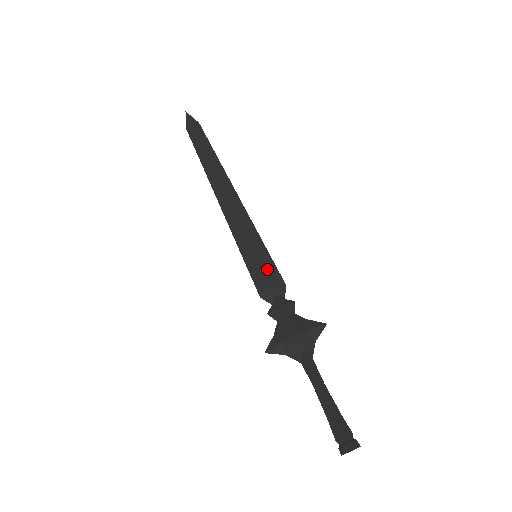
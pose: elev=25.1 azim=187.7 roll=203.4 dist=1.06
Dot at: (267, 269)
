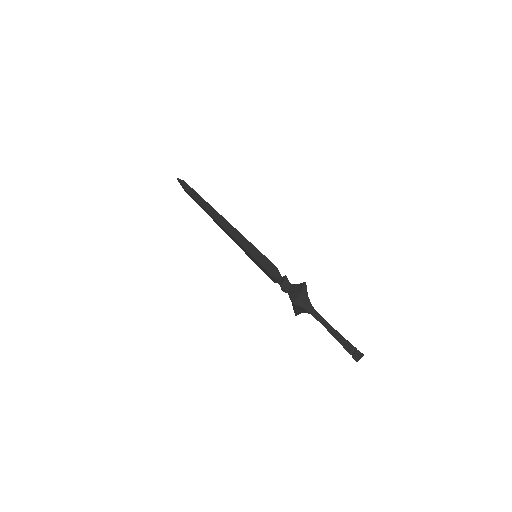
Dot at: (263, 264)
